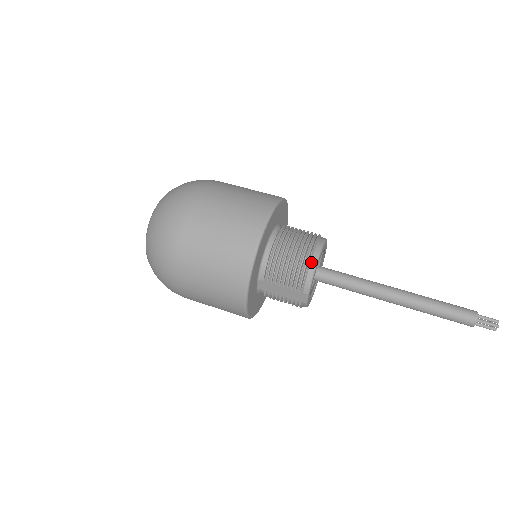
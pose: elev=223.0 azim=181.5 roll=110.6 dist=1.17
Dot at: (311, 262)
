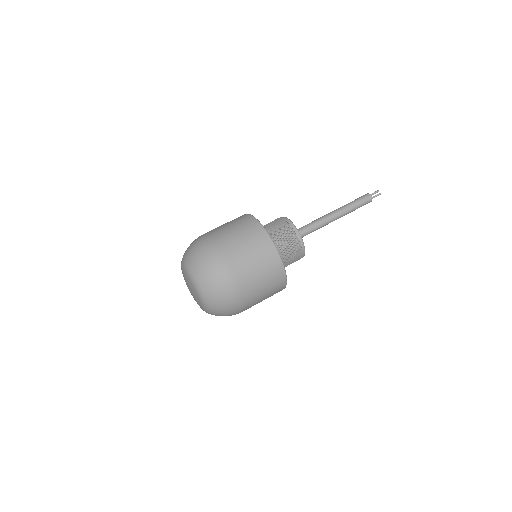
Dot at: (301, 245)
